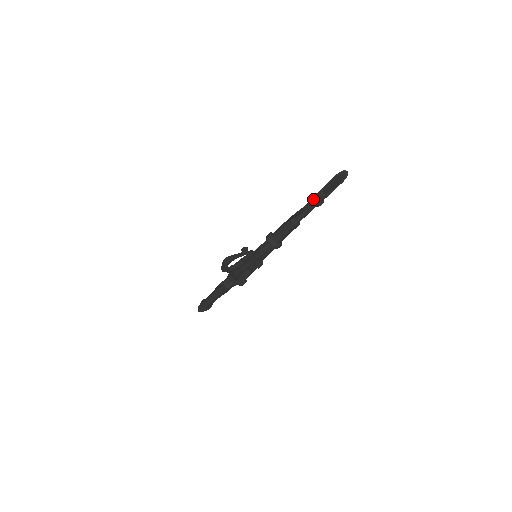
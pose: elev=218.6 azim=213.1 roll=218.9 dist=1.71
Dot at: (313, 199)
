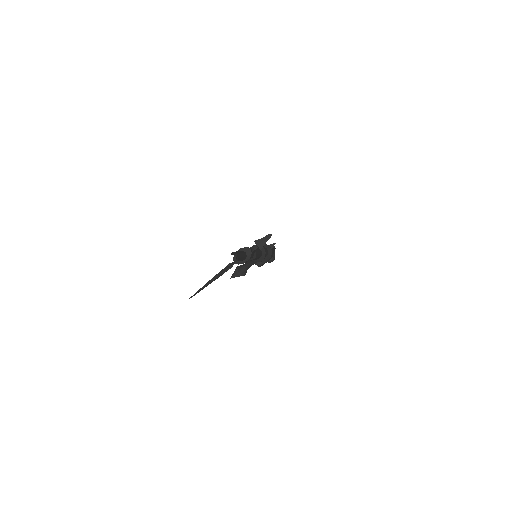
Dot at: (234, 259)
